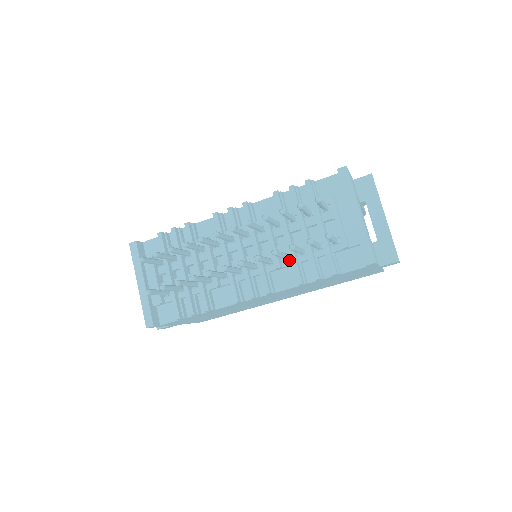
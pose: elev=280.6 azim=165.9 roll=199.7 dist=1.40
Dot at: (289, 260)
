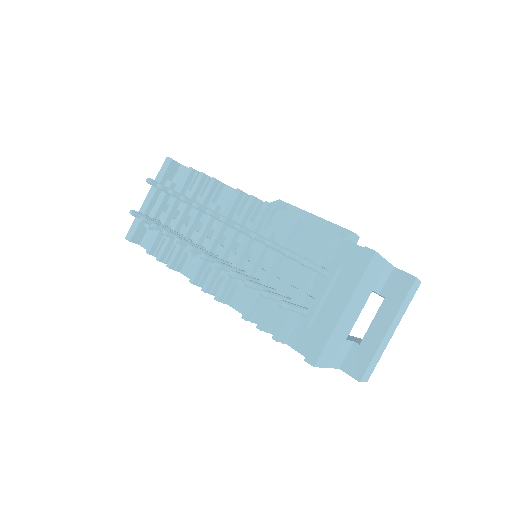
Dot at: occluded
